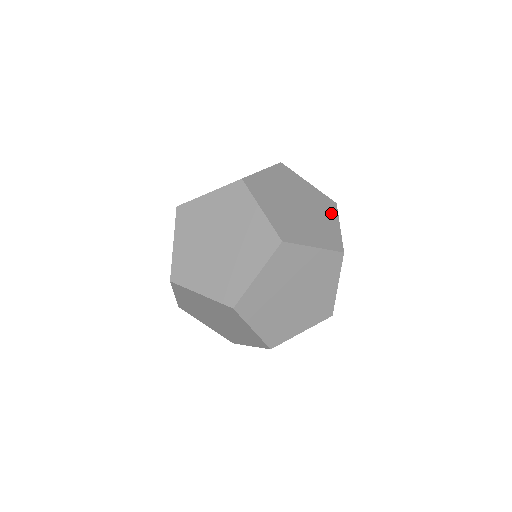
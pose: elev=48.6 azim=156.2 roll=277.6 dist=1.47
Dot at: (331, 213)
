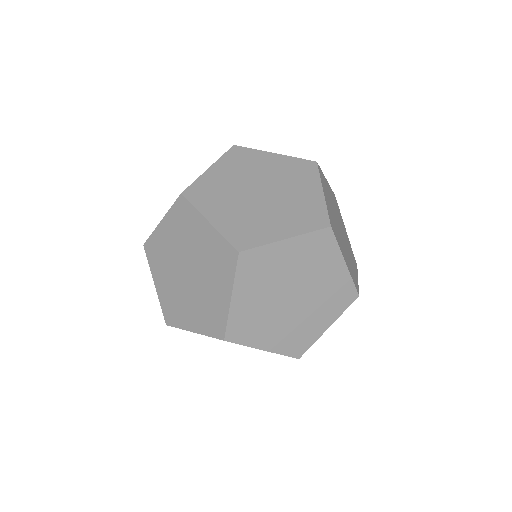
Dot at: occluded
